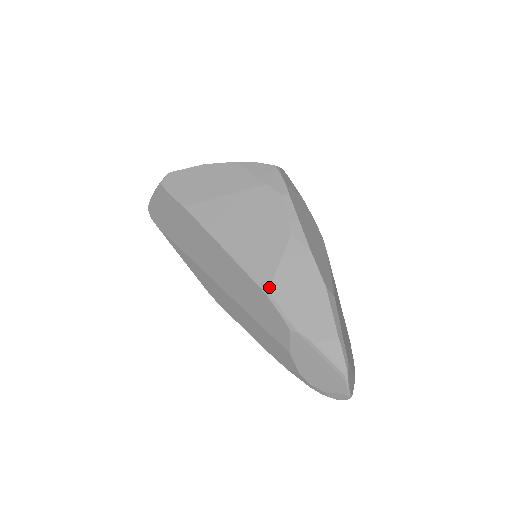
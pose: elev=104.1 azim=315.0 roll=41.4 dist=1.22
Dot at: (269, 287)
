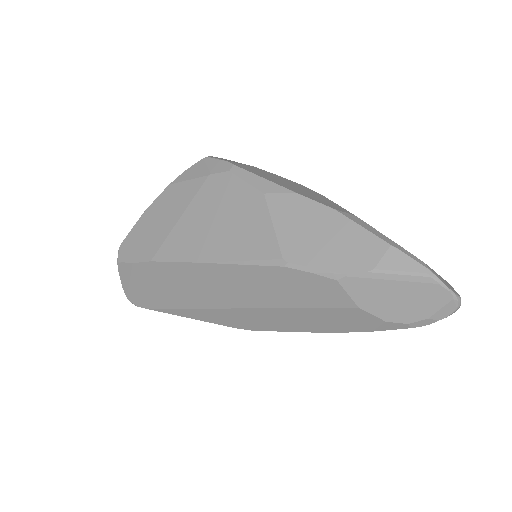
Dot at: (282, 257)
